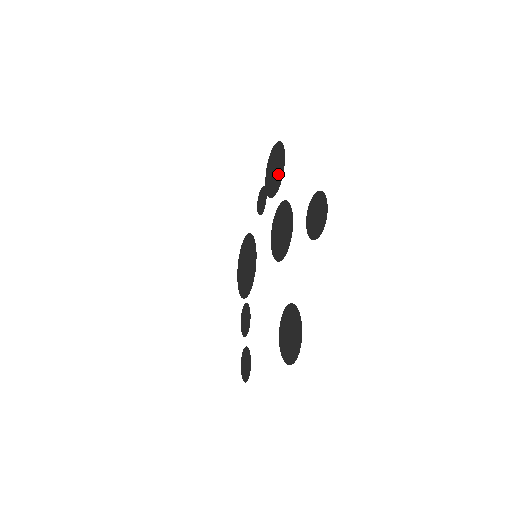
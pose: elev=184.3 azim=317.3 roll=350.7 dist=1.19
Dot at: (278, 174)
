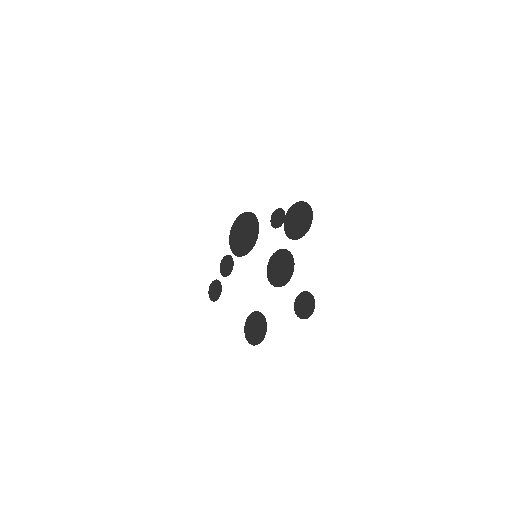
Dot at: (298, 230)
